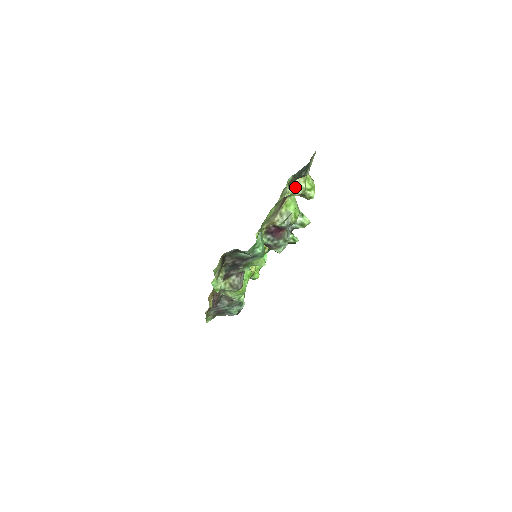
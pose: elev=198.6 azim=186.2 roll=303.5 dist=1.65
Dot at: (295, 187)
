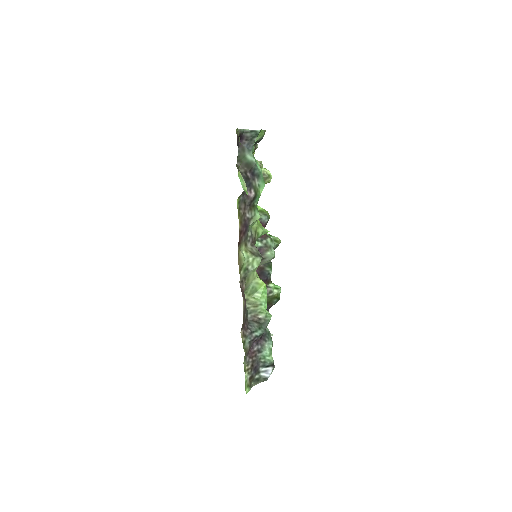
Dot at: occluded
